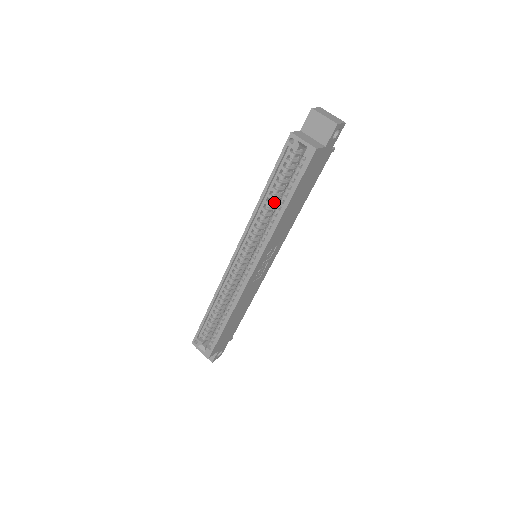
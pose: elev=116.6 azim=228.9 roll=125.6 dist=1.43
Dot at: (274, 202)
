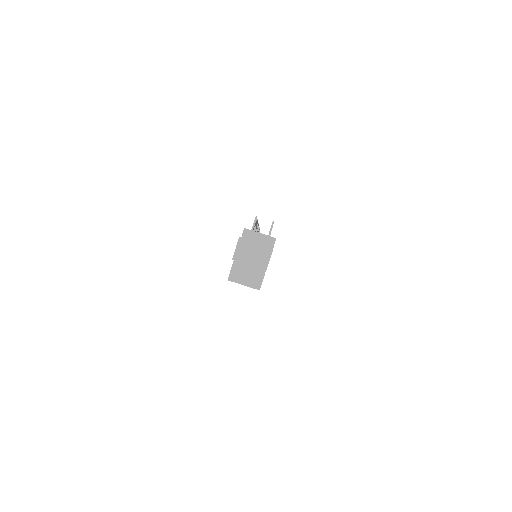
Dot at: occluded
